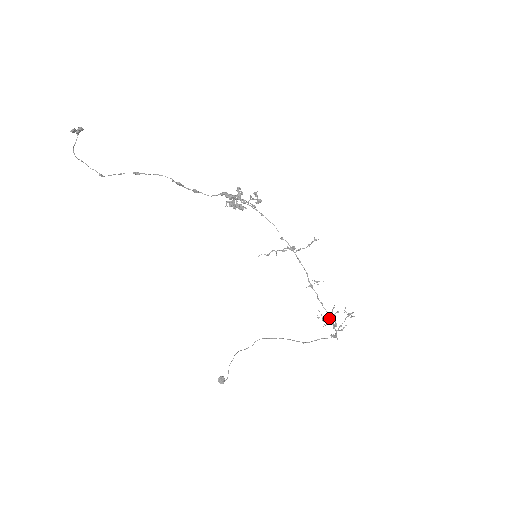
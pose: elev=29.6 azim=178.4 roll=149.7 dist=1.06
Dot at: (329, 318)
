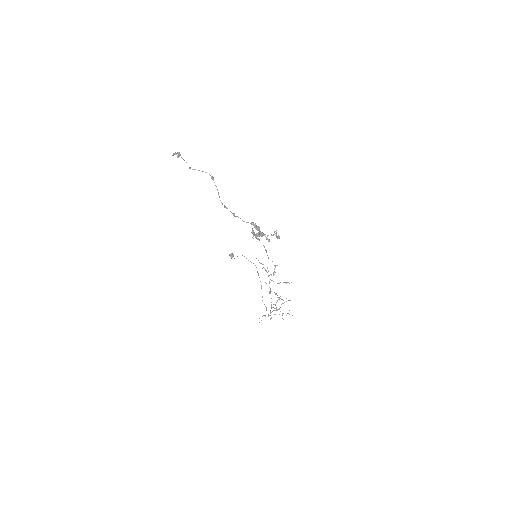
Dot at: (271, 308)
